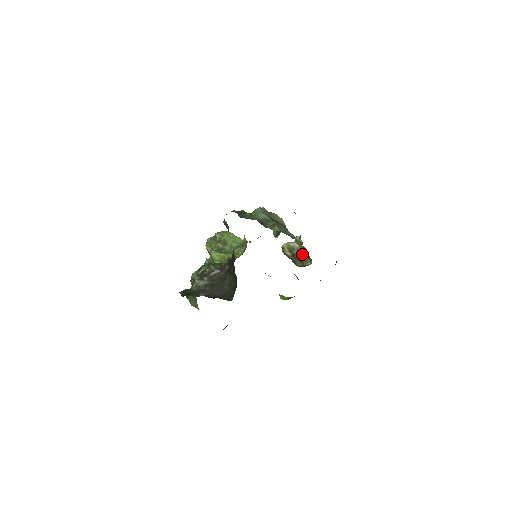
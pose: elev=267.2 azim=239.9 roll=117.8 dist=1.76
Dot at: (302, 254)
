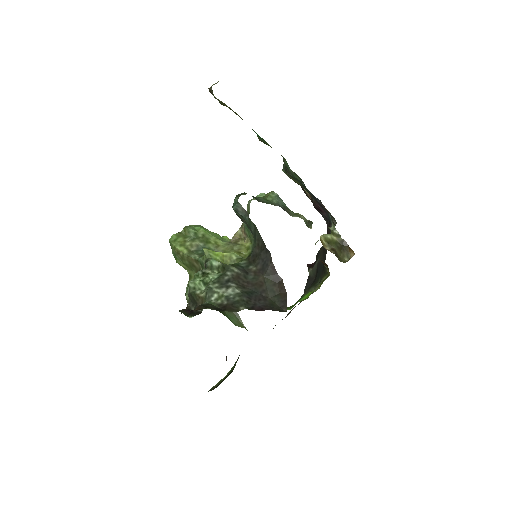
Dot at: (340, 248)
